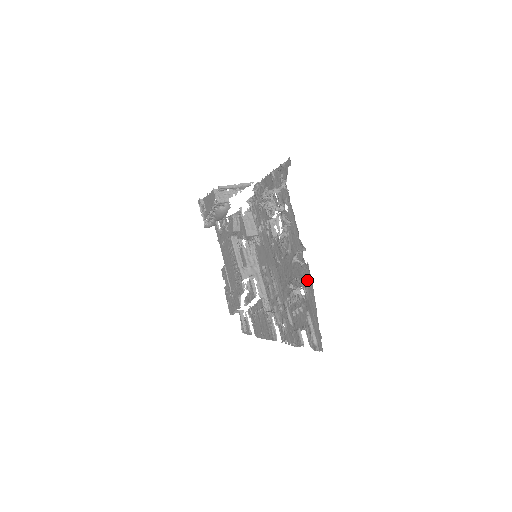
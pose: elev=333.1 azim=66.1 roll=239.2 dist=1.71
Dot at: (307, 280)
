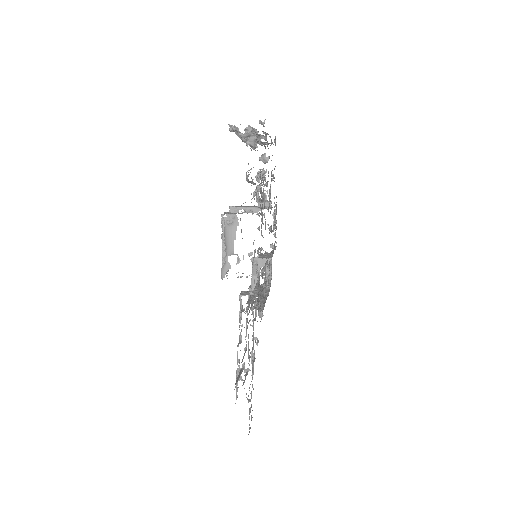
Dot at: occluded
